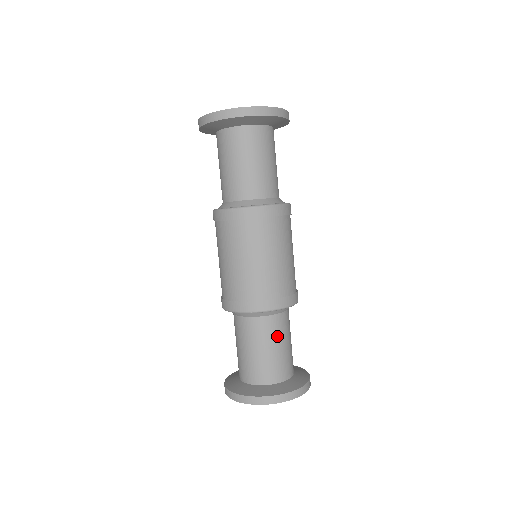
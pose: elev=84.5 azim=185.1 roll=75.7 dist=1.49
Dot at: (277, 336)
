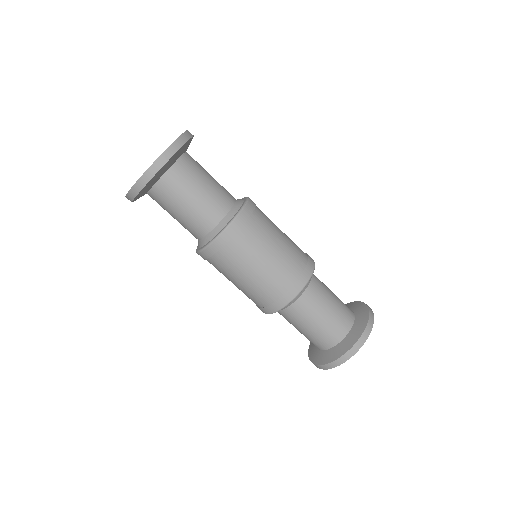
Dot at: (326, 290)
